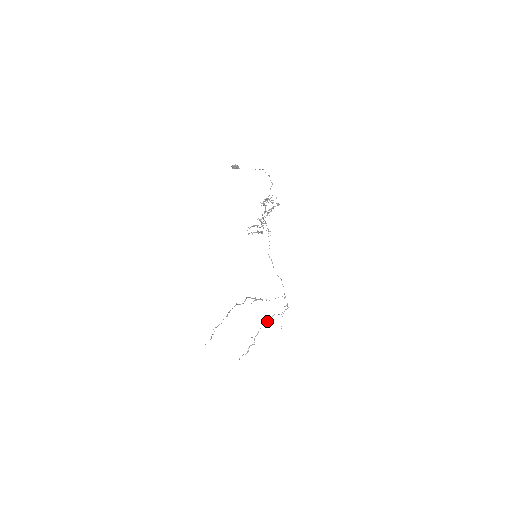
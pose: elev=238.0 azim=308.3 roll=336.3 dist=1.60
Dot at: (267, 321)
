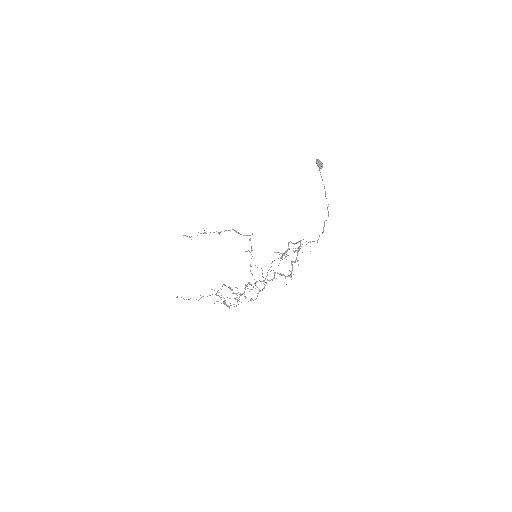
Dot at: (223, 297)
